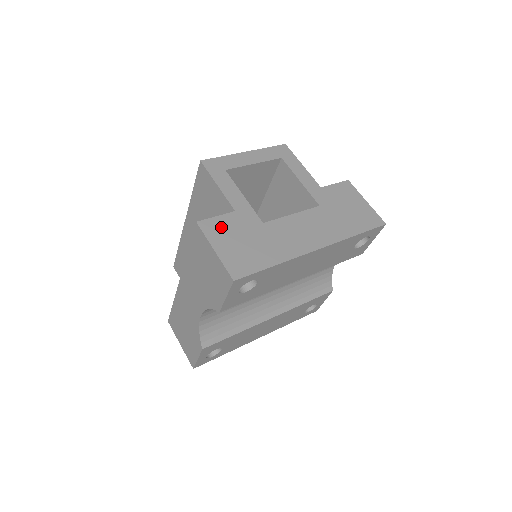
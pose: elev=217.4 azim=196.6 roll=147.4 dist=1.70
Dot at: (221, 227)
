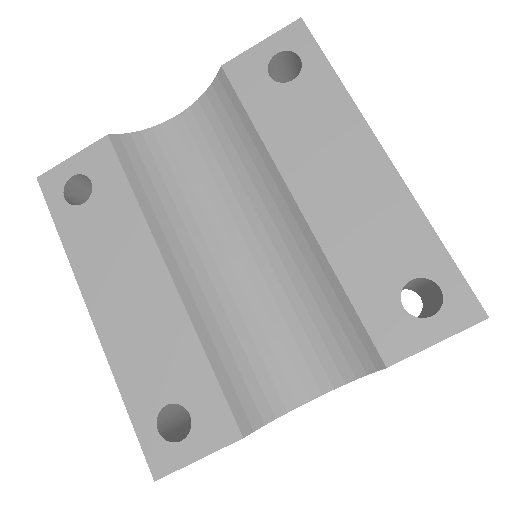
Dot at: occluded
